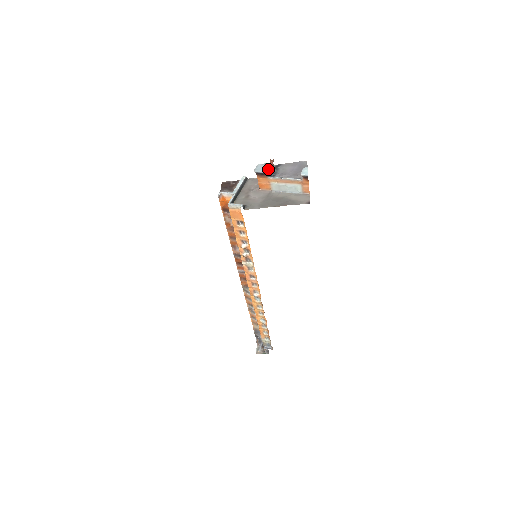
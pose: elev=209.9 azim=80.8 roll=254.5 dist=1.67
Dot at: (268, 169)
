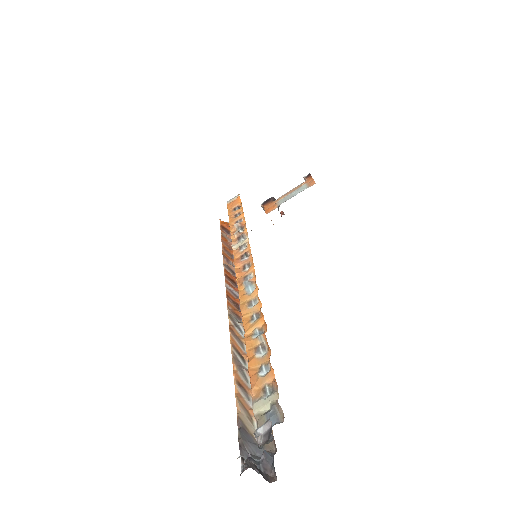
Dot at: occluded
